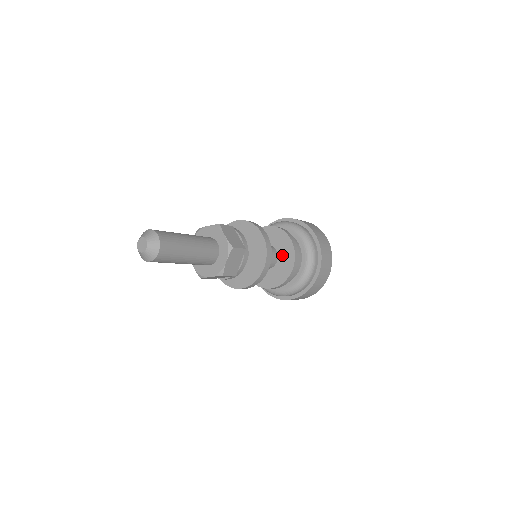
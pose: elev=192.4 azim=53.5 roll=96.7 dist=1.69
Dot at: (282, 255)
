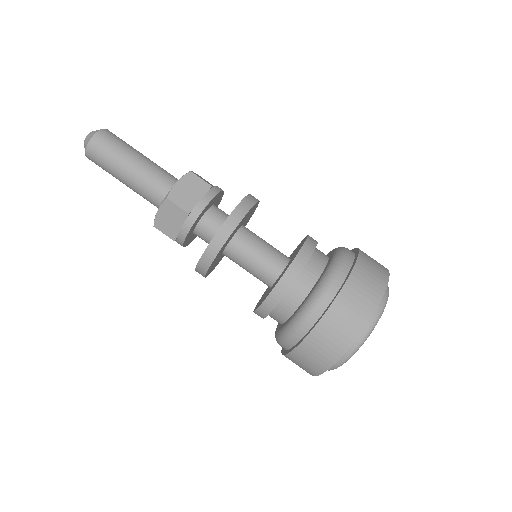
Dot at: (280, 276)
